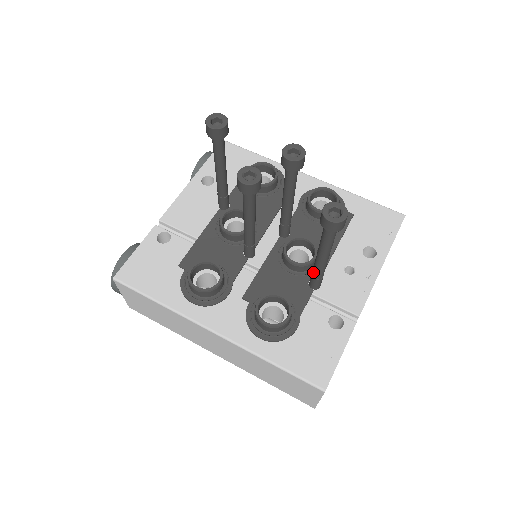
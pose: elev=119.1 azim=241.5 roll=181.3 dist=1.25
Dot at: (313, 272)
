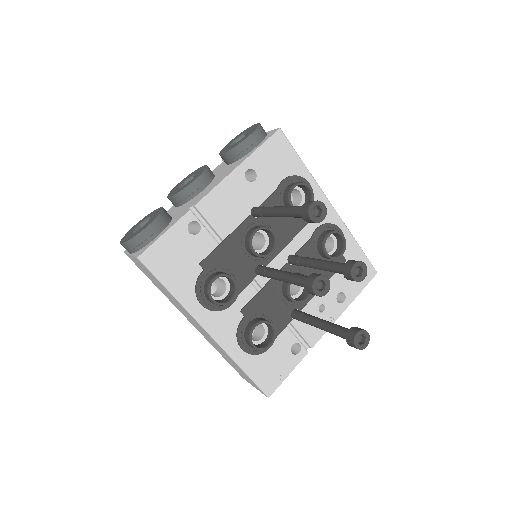
Dot at: (304, 319)
